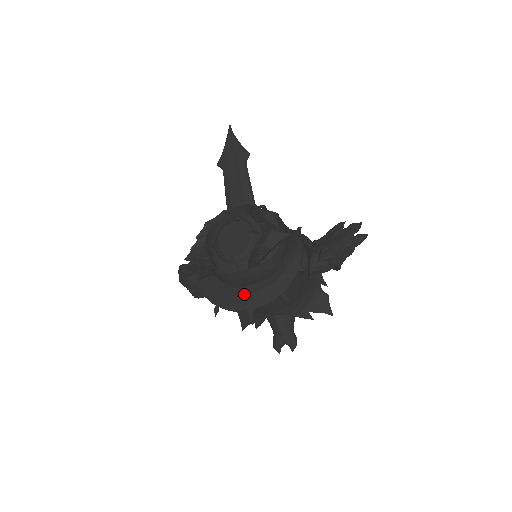
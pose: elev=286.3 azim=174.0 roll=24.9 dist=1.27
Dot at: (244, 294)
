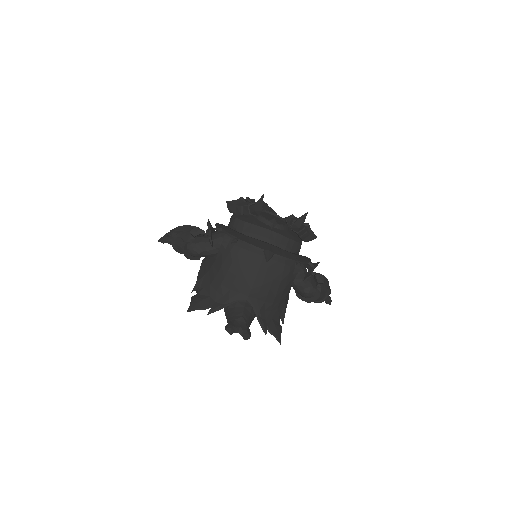
Dot at: (268, 243)
